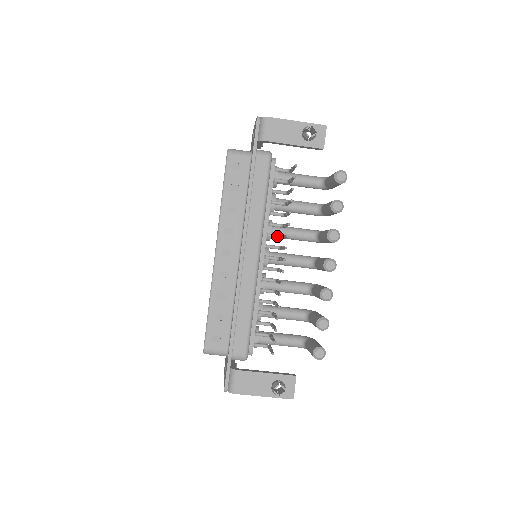
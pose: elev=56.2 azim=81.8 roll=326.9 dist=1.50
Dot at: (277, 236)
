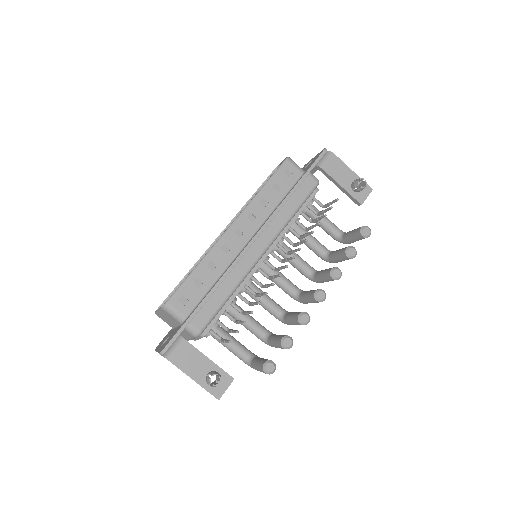
Dot at: (285, 249)
